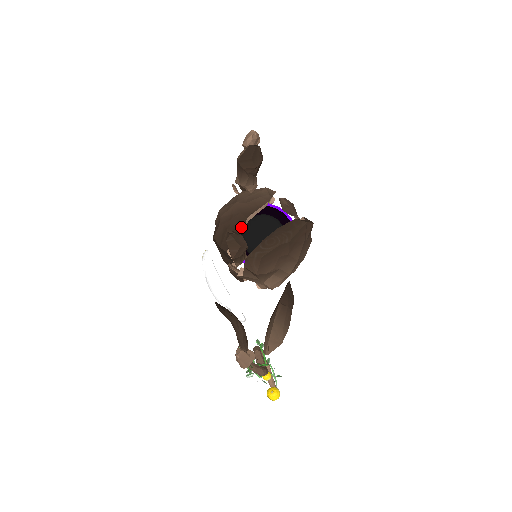
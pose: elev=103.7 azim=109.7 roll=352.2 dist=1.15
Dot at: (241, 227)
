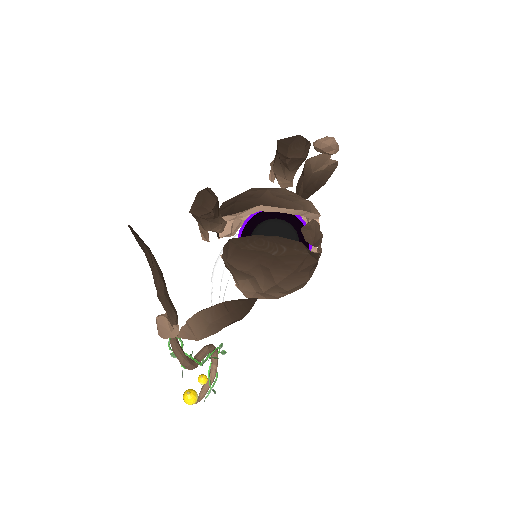
Dot at: (245, 208)
